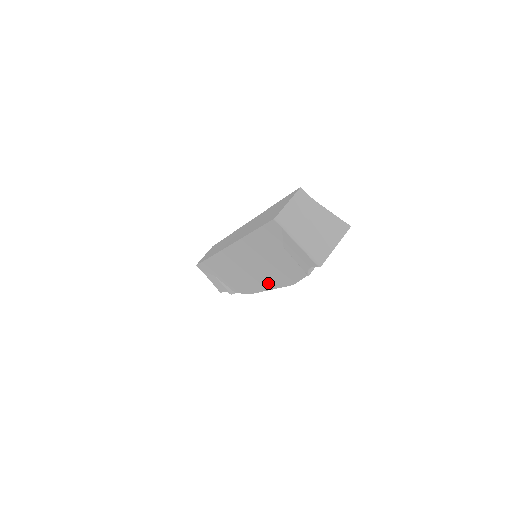
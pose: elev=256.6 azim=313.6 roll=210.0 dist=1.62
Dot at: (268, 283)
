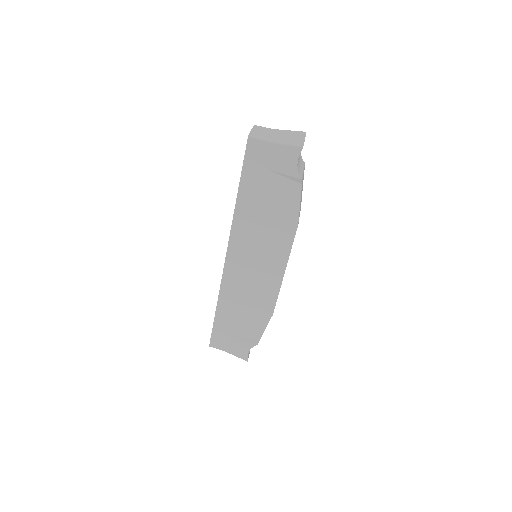
Dot at: (279, 260)
